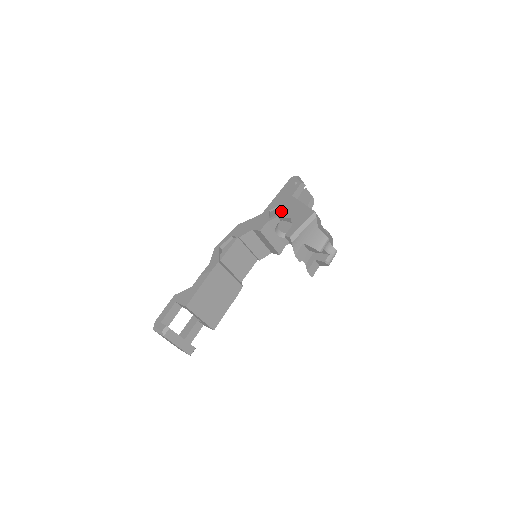
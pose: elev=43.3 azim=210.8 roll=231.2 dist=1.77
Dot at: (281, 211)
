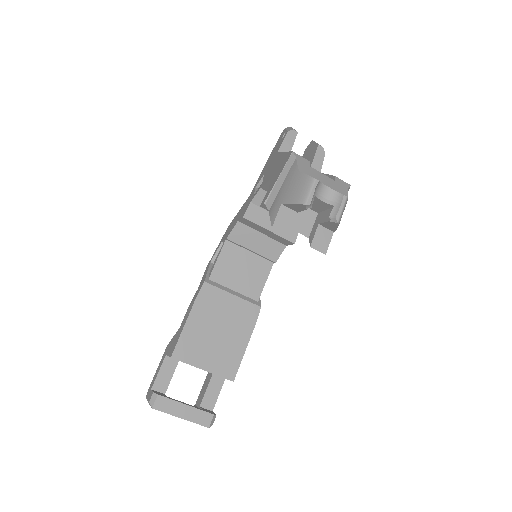
Dot at: (264, 178)
